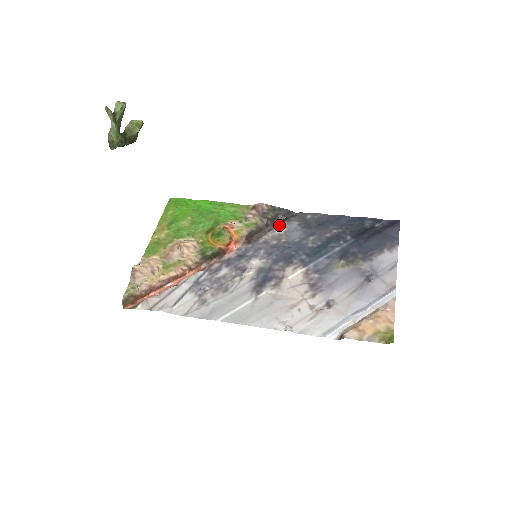
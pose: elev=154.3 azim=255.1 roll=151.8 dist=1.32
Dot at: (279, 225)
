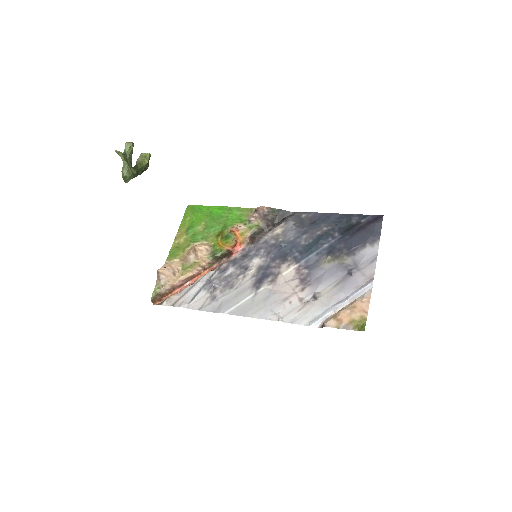
Dot at: (278, 225)
